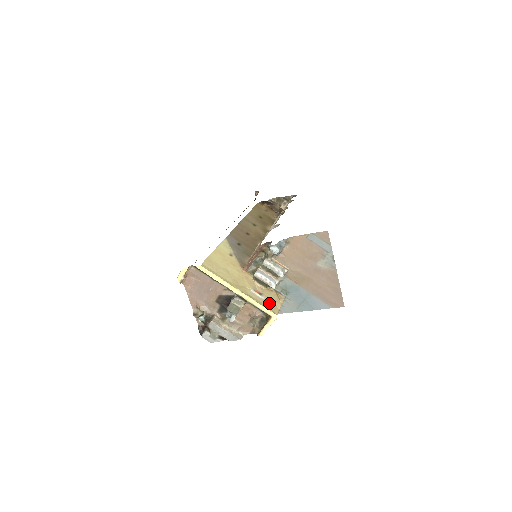
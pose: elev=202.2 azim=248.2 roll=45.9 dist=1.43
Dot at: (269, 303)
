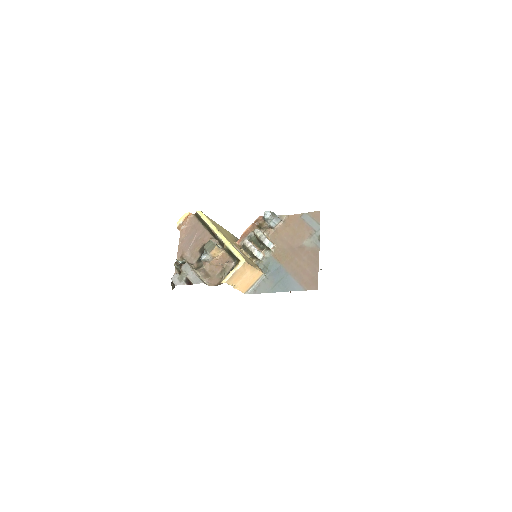
Dot at: (244, 257)
